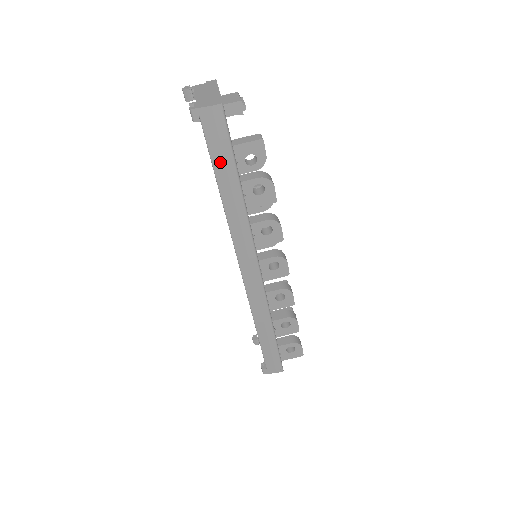
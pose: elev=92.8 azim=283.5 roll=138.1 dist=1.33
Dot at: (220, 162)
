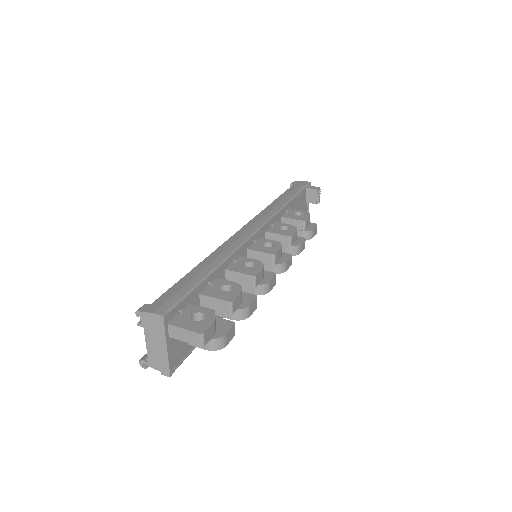
Dot at: (289, 192)
